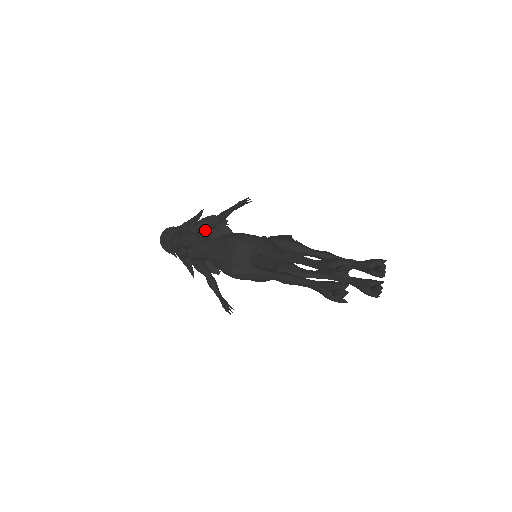
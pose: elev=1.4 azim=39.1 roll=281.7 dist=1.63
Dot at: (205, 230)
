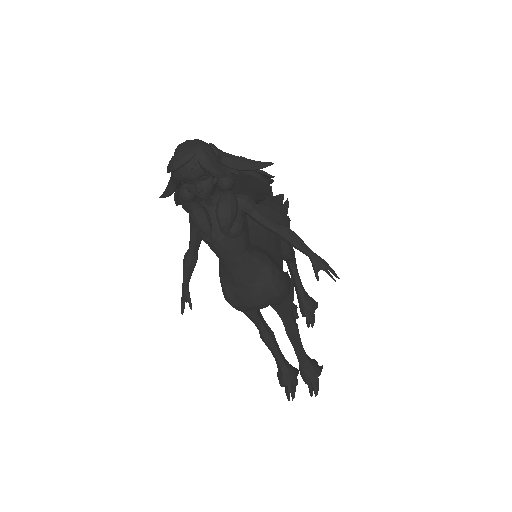
Dot at: (253, 218)
